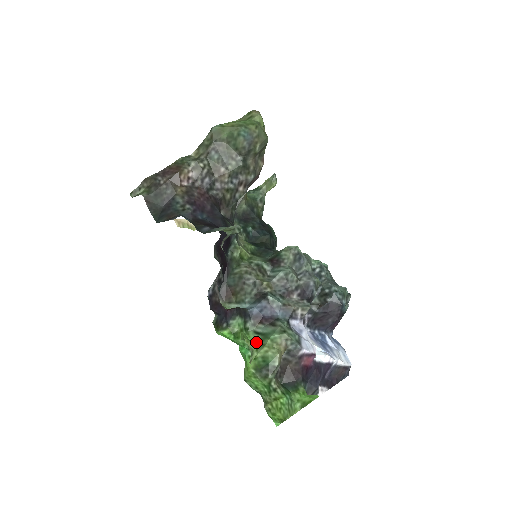
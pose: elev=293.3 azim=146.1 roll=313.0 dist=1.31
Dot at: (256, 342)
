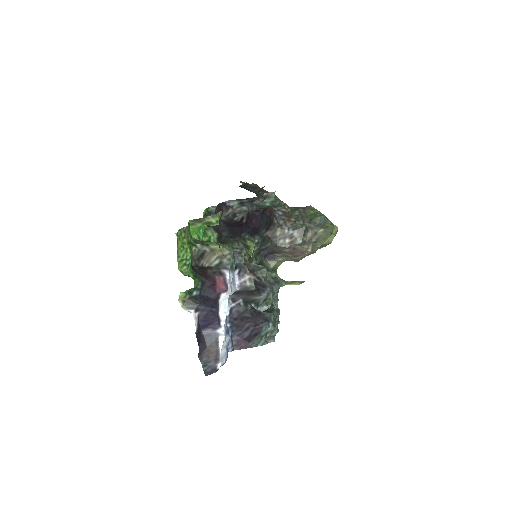
Dot at: occluded
